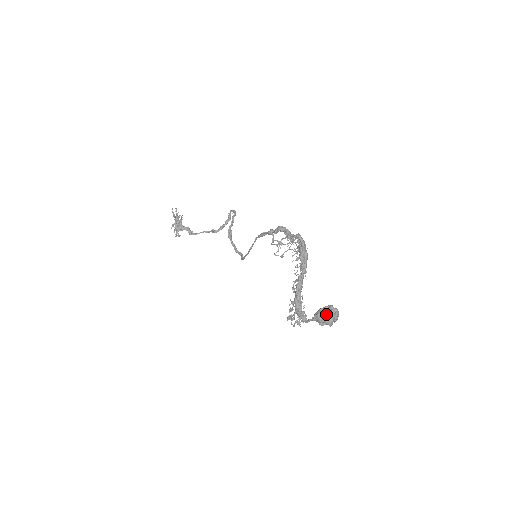
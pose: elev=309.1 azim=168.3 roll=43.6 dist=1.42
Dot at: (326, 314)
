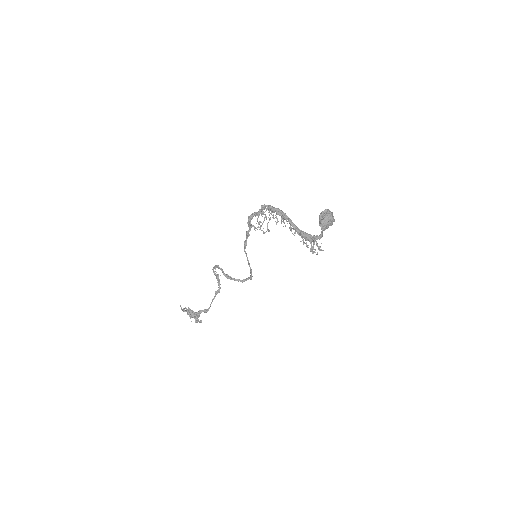
Dot at: (324, 217)
